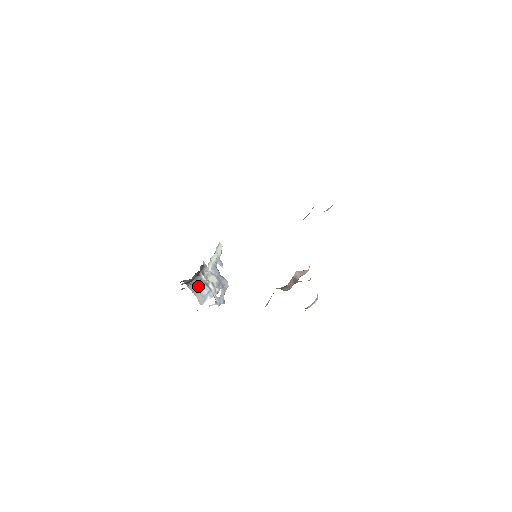
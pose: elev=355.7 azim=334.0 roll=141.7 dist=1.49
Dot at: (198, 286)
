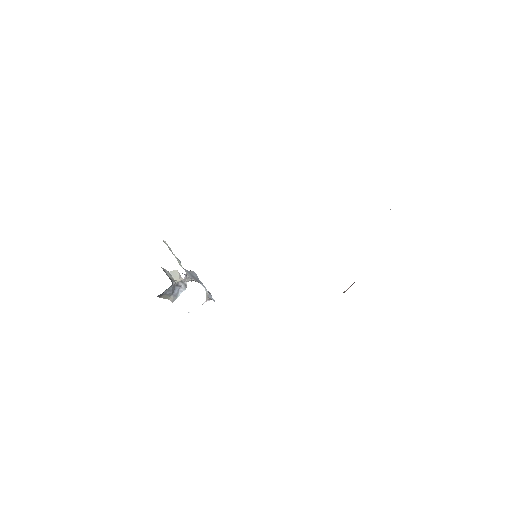
Dot at: occluded
